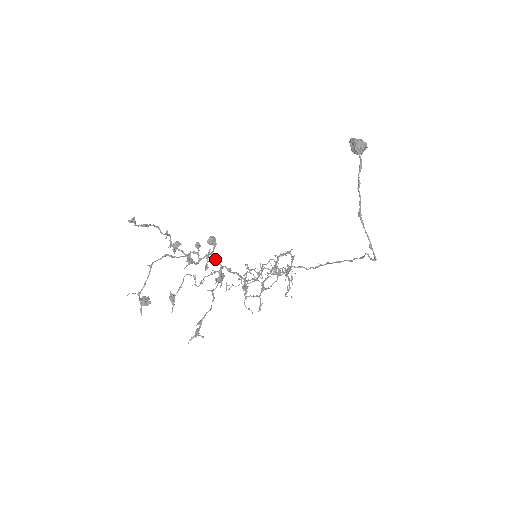
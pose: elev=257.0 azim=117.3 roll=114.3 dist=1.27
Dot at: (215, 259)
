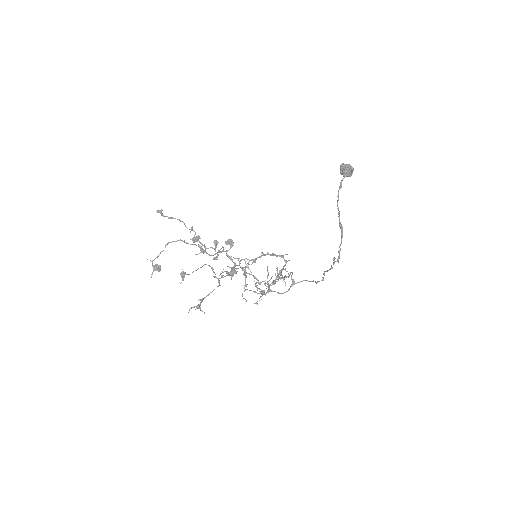
Dot at: (229, 257)
